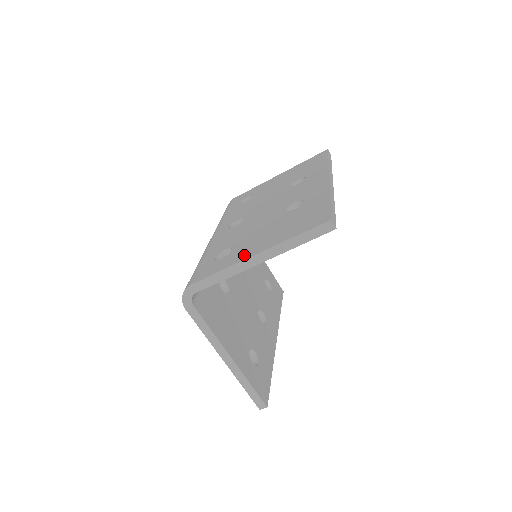
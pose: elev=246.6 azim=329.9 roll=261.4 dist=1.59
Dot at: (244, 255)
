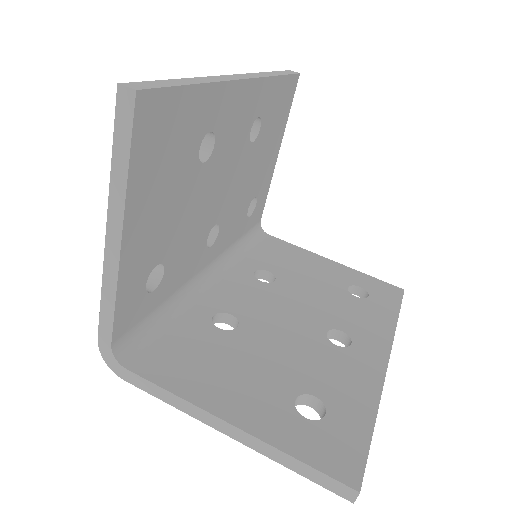
Dot at: occluded
